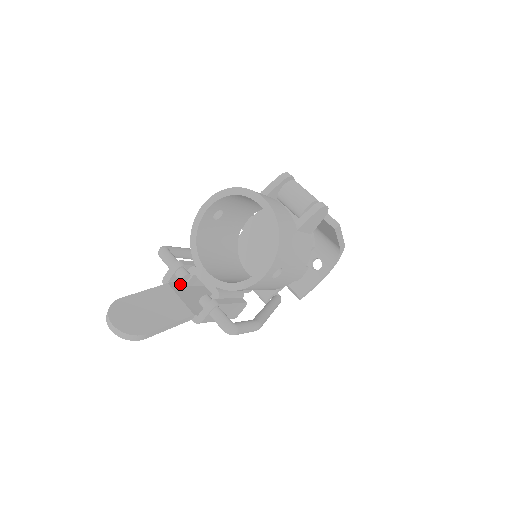
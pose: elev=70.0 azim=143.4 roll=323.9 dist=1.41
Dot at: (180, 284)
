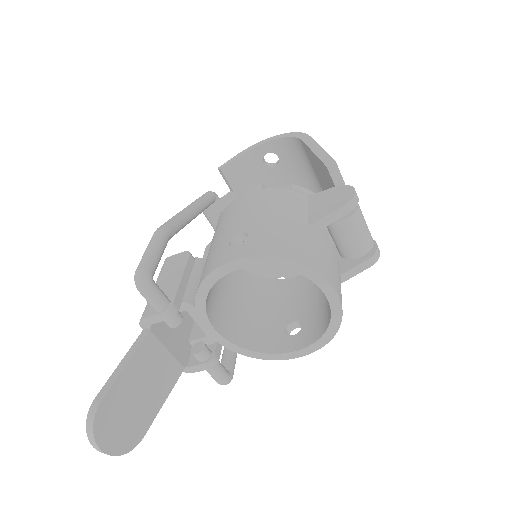
Dot at: occluded
